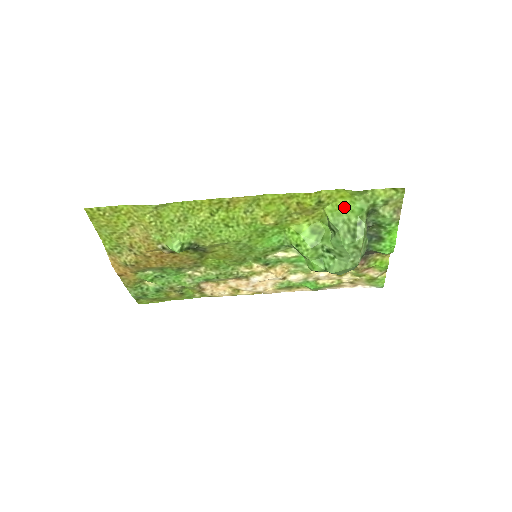
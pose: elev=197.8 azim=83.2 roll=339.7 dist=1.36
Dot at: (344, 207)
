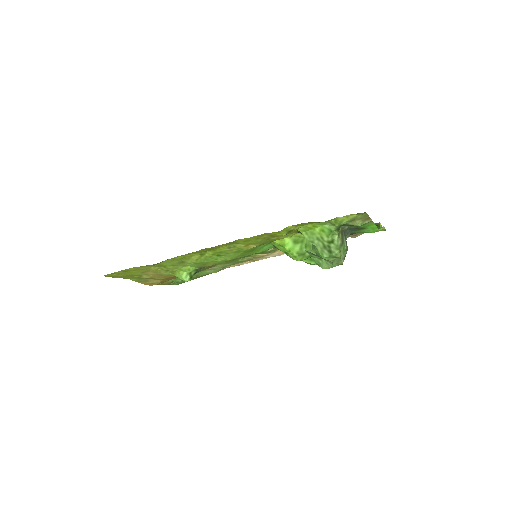
Dot at: (315, 227)
